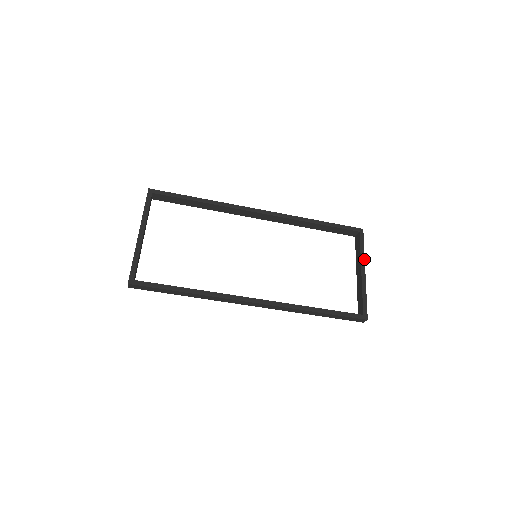
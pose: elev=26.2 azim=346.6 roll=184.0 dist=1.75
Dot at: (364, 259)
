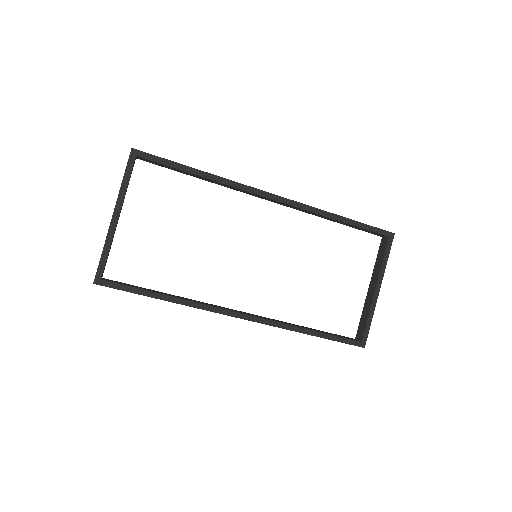
Dot at: (383, 274)
